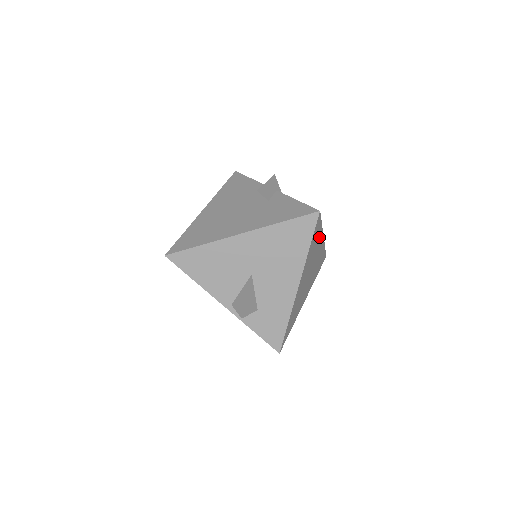
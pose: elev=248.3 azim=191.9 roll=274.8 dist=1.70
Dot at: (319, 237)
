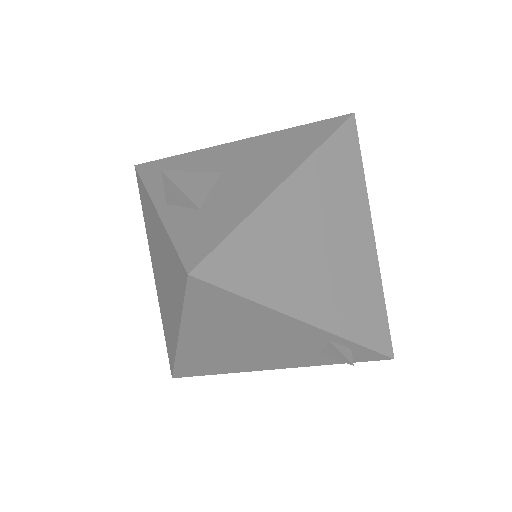
Dot at: (358, 196)
